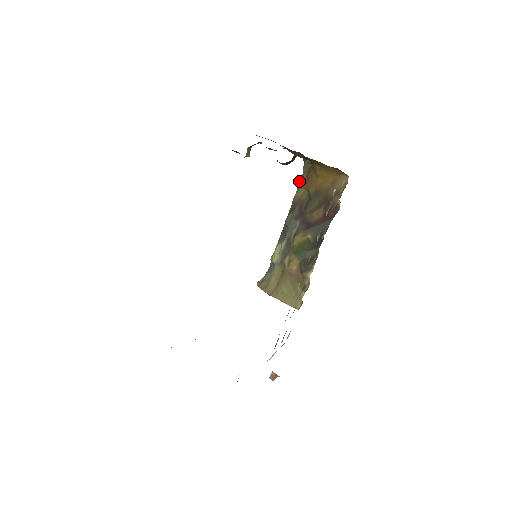
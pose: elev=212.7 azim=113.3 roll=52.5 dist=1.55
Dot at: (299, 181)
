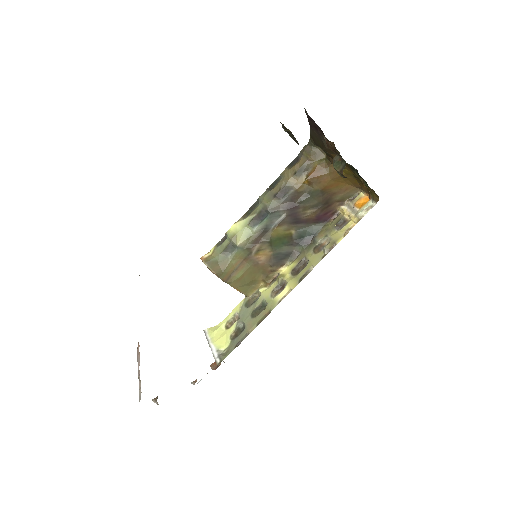
Dot at: (296, 165)
